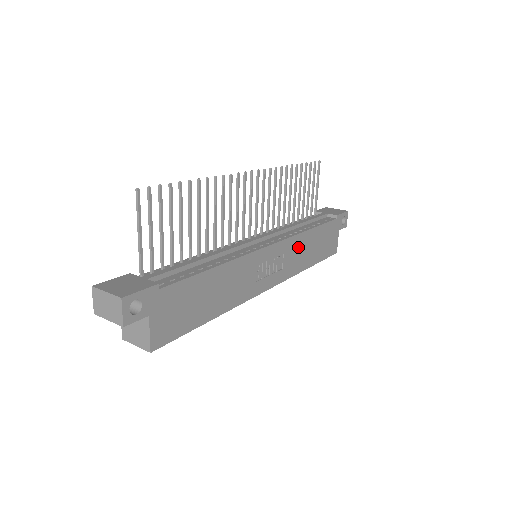
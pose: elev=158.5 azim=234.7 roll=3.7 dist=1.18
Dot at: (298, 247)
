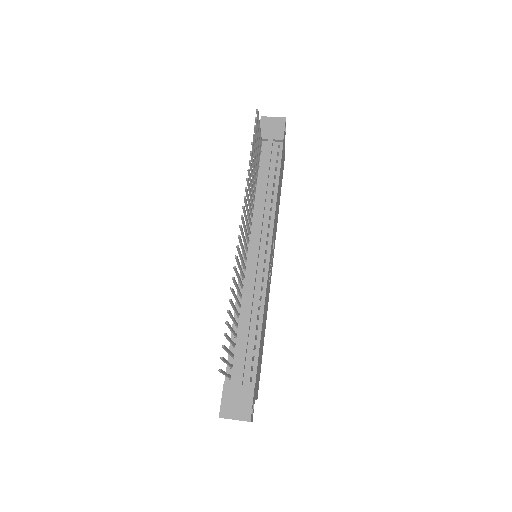
Dot at: (276, 215)
